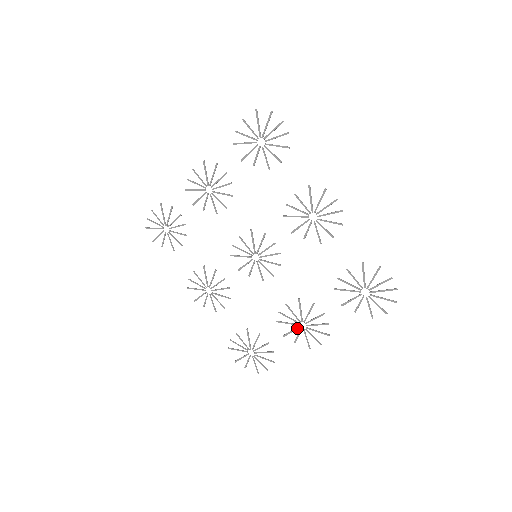
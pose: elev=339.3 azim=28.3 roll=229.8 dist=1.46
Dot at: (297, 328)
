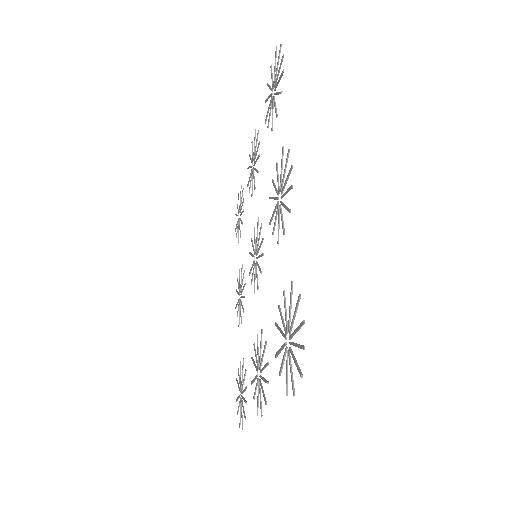
Dot at: (256, 376)
